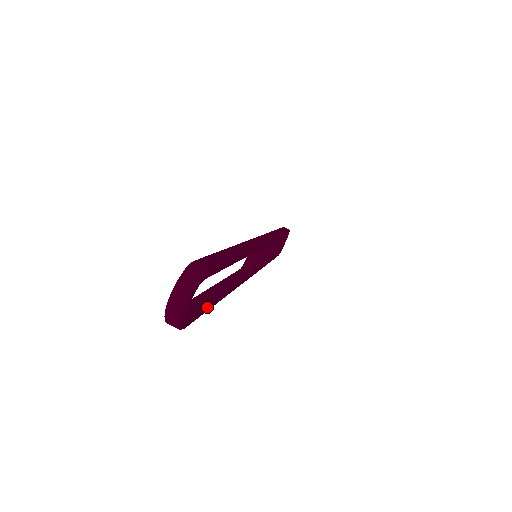
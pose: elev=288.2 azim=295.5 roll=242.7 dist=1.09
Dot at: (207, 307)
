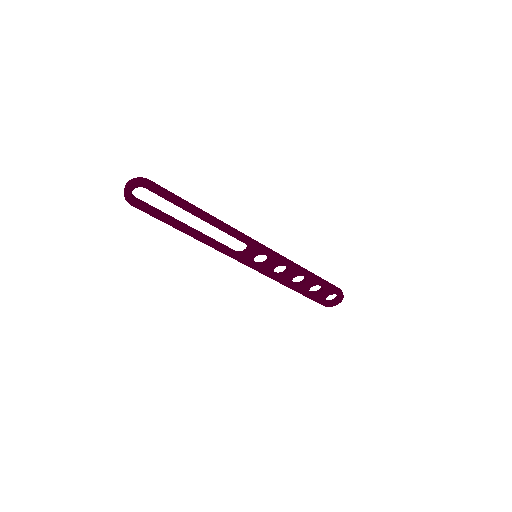
Dot at: (161, 218)
